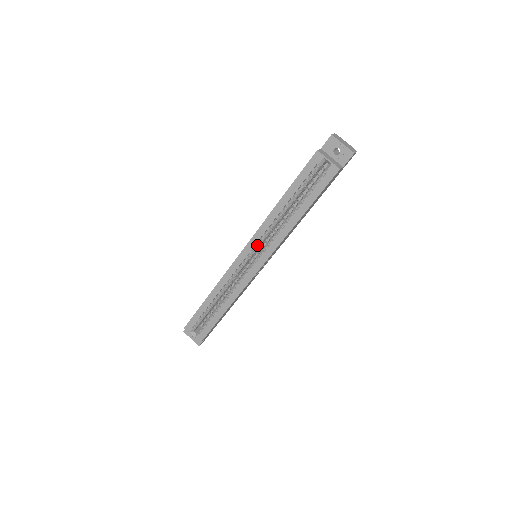
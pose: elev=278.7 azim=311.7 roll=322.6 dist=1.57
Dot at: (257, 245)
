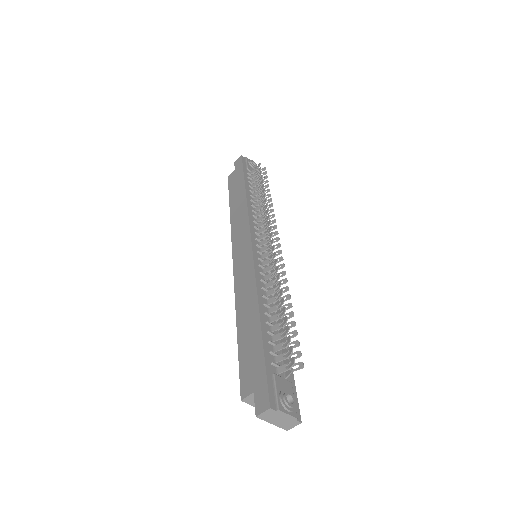
Dot at: occluded
